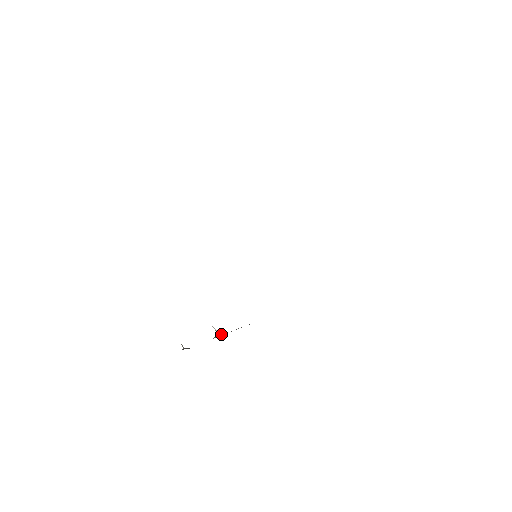
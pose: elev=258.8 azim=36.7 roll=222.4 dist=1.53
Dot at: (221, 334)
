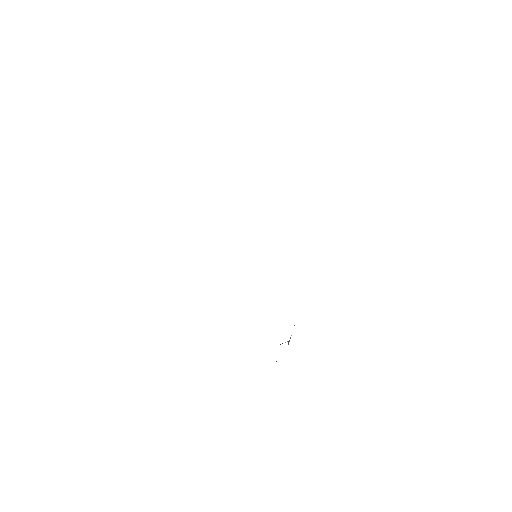
Dot at: (289, 340)
